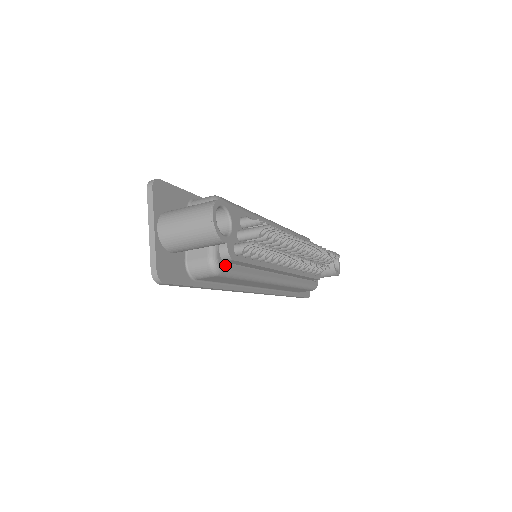
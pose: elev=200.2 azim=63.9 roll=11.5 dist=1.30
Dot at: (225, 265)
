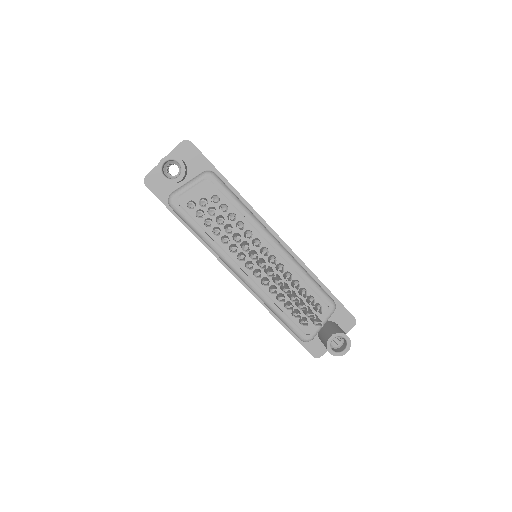
Dot at: (178, 206)
